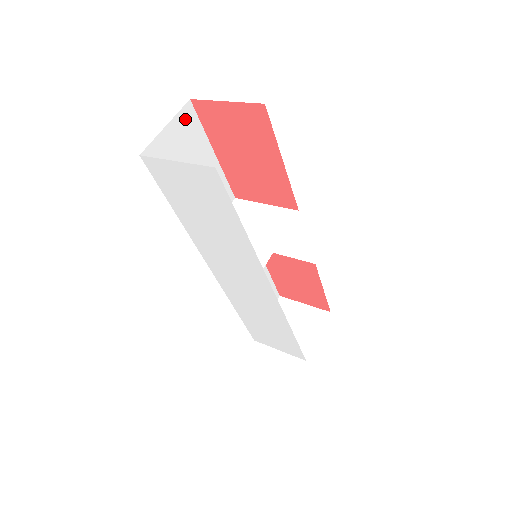
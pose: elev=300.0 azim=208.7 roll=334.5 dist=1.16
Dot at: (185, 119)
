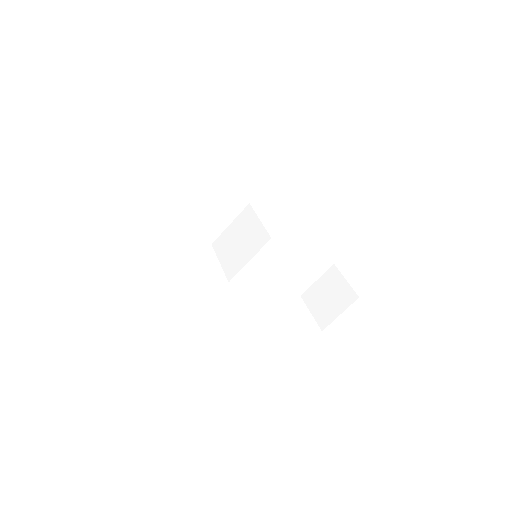
Dot at: (173, 164)
